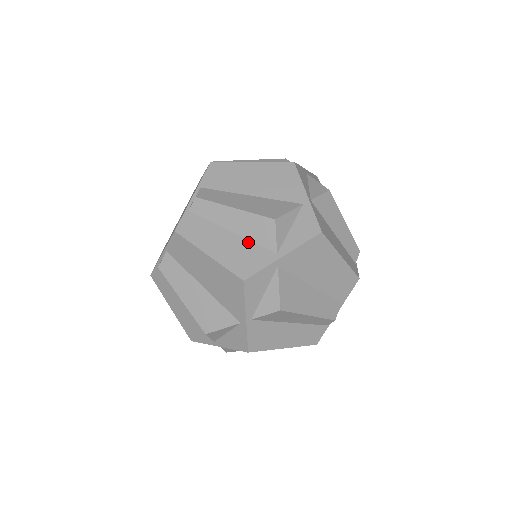
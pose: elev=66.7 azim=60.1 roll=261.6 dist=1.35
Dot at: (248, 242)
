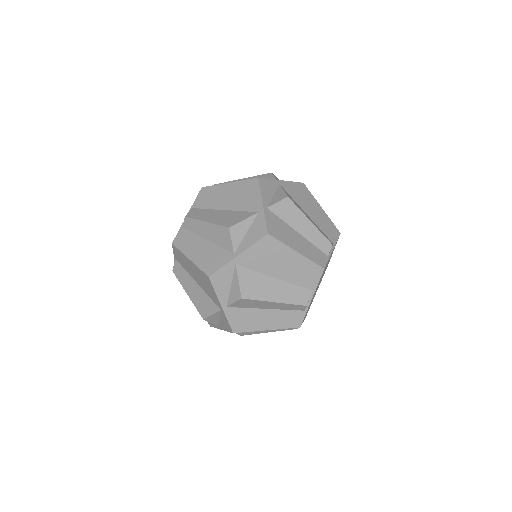
Dot at: occluded
